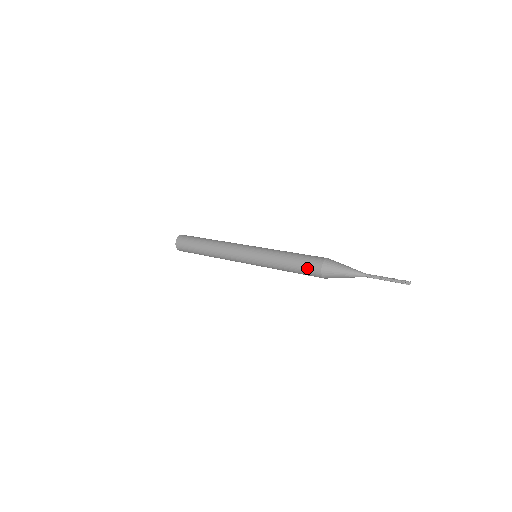
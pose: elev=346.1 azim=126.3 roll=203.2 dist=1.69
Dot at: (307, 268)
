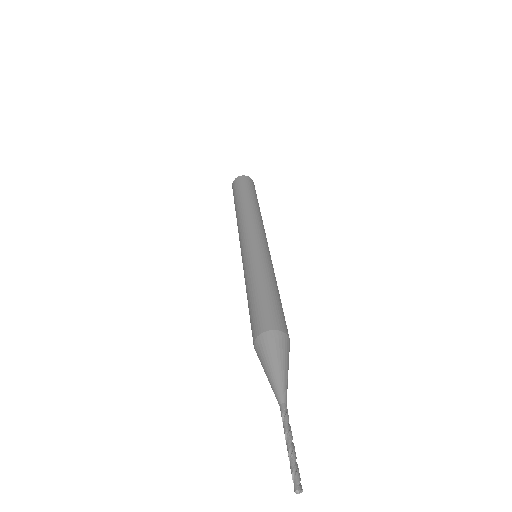
Dot at: (251, 322)
